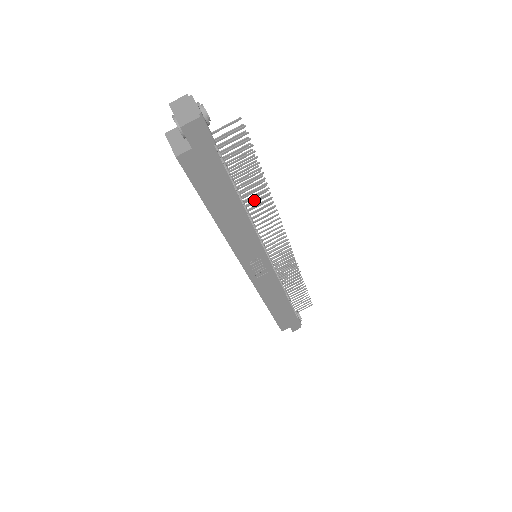
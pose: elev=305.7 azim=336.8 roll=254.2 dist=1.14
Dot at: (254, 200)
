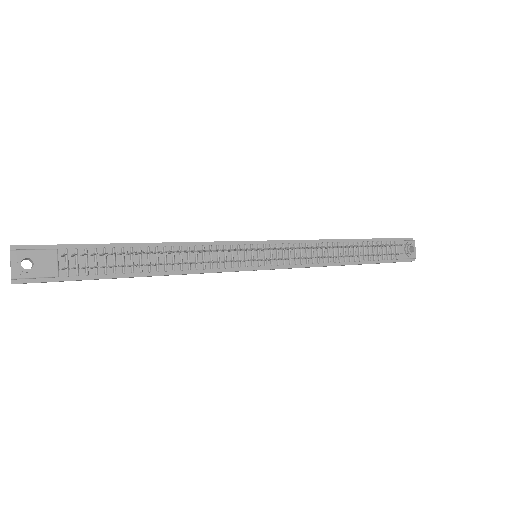
Dot at: occluded
